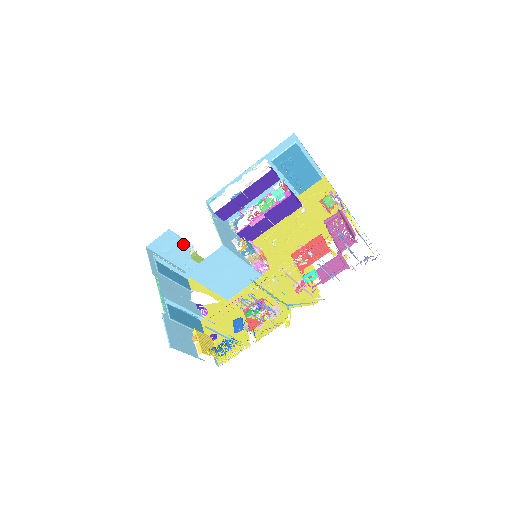
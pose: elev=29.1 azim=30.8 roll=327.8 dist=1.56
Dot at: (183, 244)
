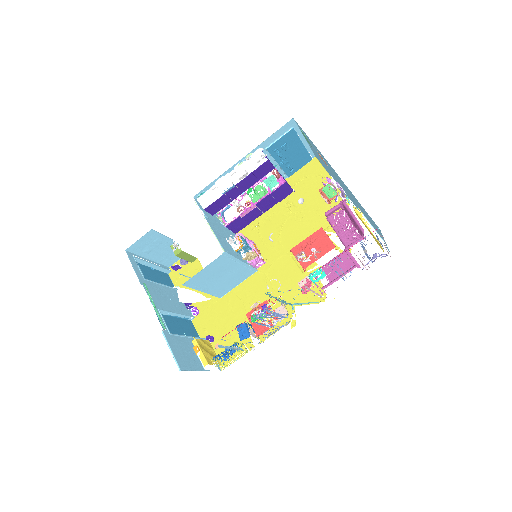
Dot at: (165, 241)
